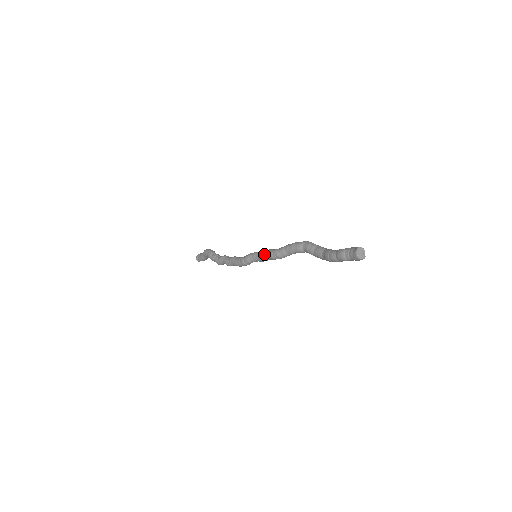
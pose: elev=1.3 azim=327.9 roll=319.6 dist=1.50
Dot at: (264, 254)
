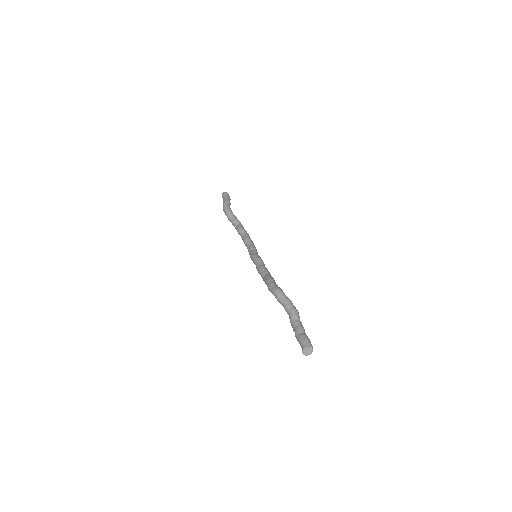
Dot at: occluded
